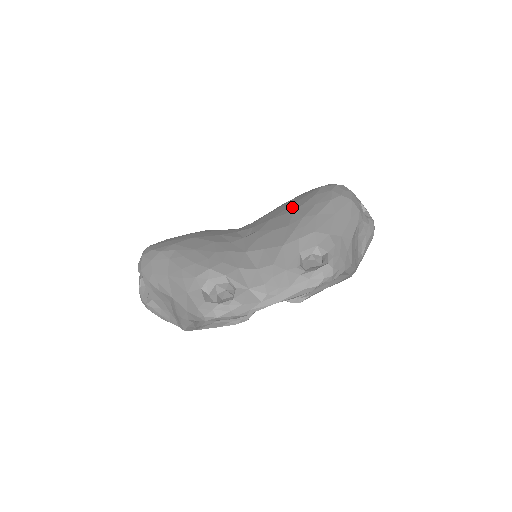
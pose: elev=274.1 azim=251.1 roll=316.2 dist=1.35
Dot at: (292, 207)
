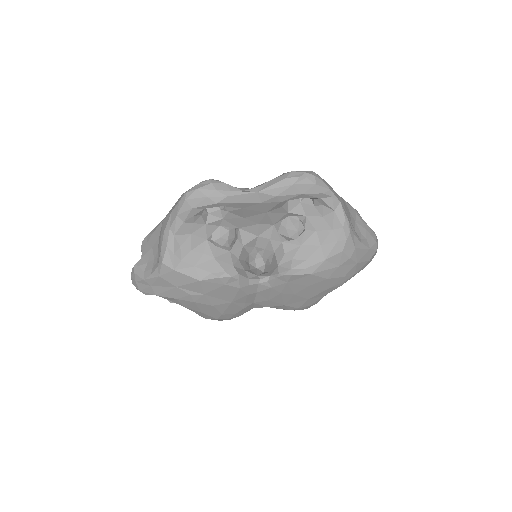
Dot at: occluded
